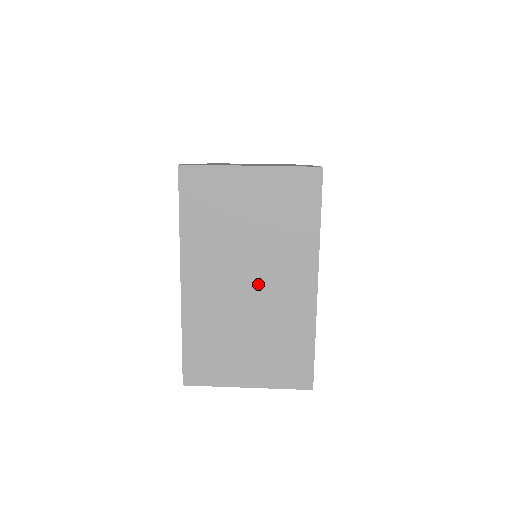
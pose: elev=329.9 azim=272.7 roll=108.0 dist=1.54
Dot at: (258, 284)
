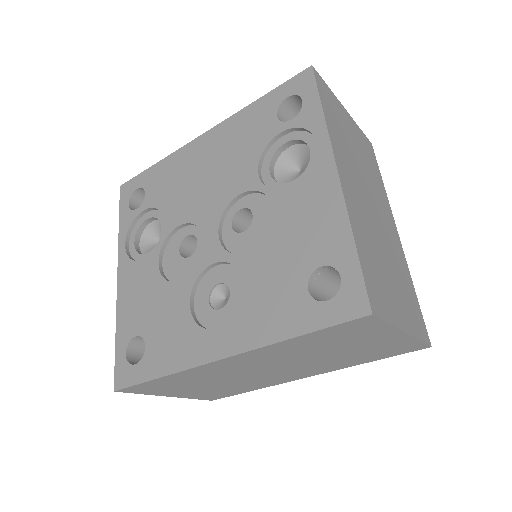
Dot at: (376, 211)
